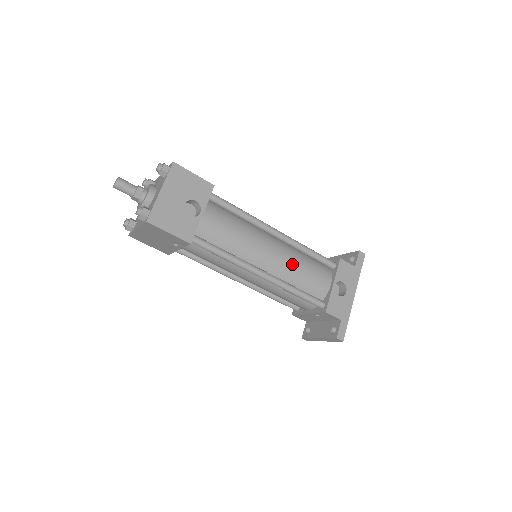
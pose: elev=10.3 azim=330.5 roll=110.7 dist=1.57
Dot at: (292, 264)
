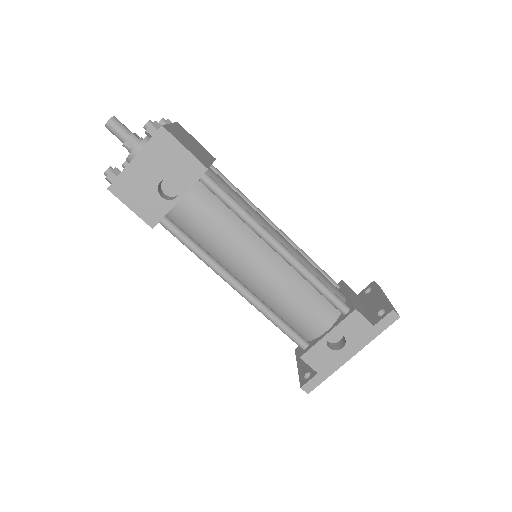
Dot at: (282, 290)
